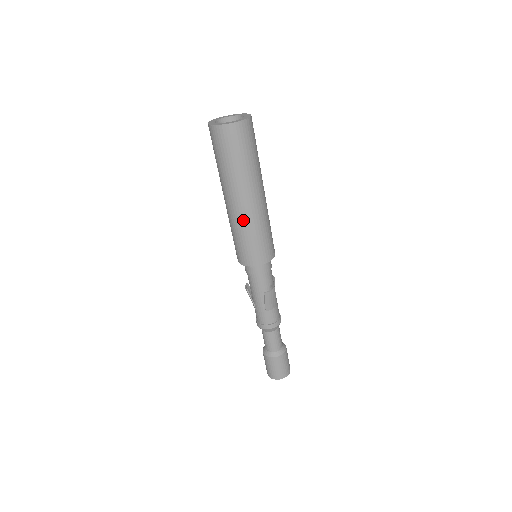
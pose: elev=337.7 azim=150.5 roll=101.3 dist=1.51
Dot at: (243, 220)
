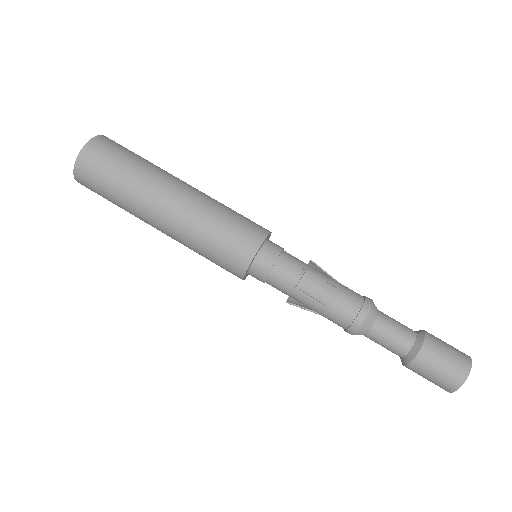
Dot at: (183, 231)
